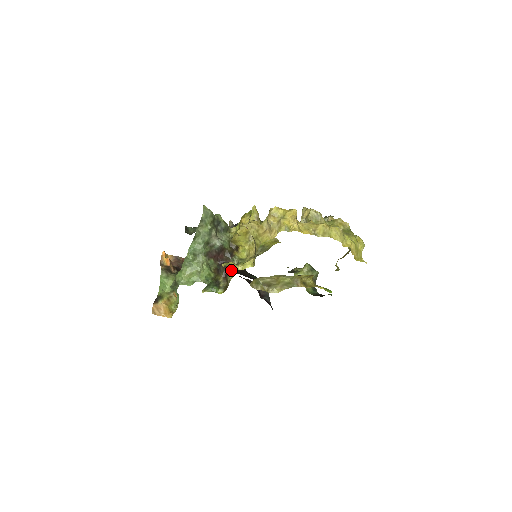
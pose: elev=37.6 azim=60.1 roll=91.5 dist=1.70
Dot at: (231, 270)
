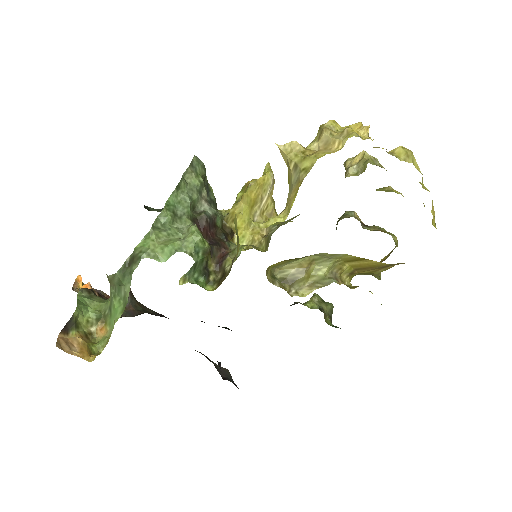
Dot at: (230, 253)
